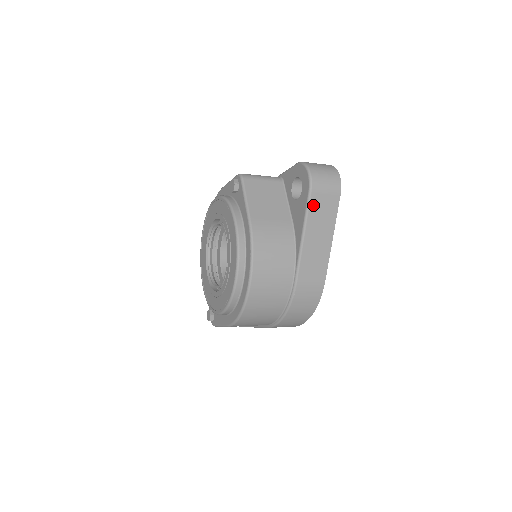
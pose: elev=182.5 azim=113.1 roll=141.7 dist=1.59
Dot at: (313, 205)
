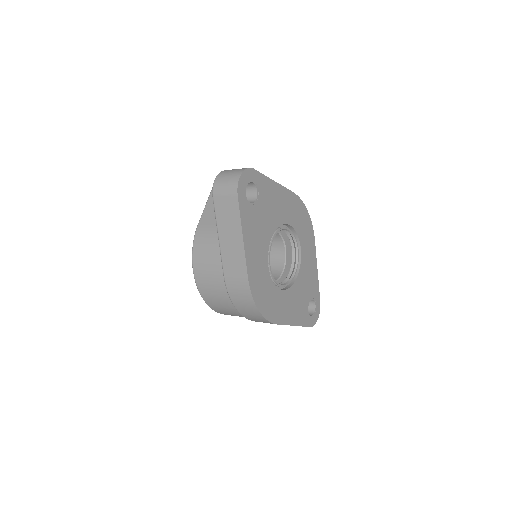
Dot at: (218, 208)
